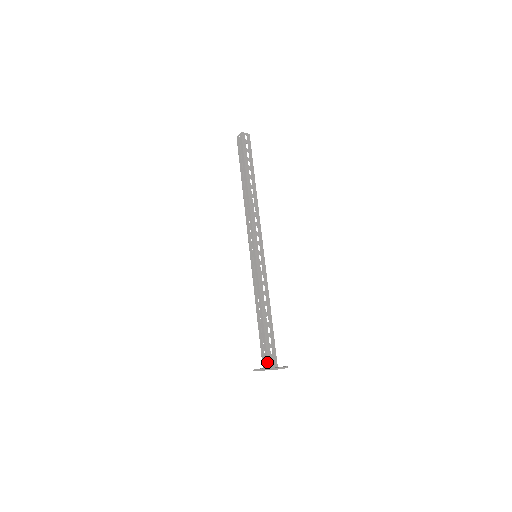
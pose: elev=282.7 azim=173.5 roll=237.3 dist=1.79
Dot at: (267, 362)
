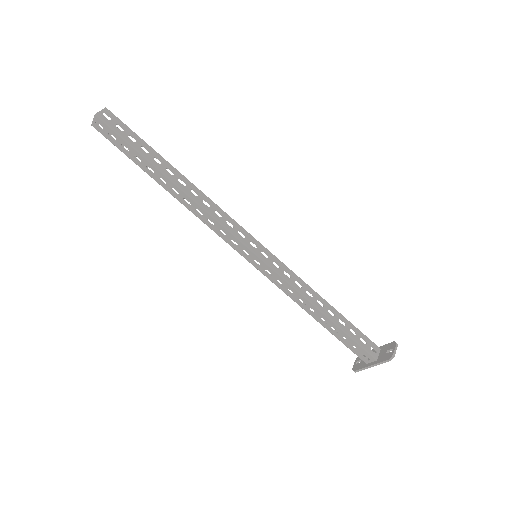
Dot at: (369, 356)
